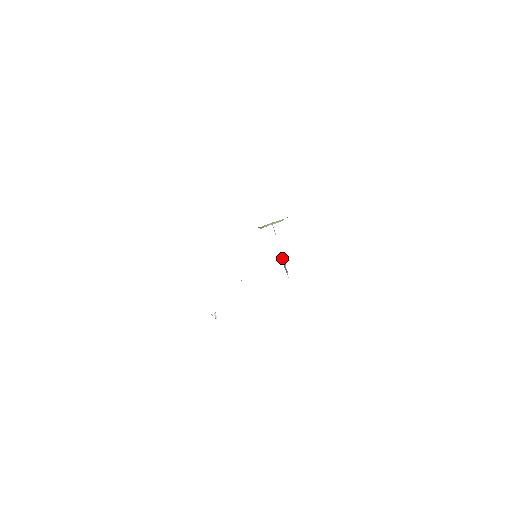
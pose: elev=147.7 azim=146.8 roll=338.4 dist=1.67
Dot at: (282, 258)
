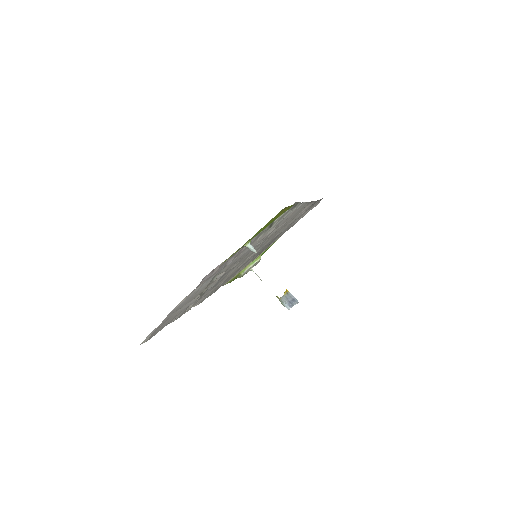
Dot at: (279, 300)
